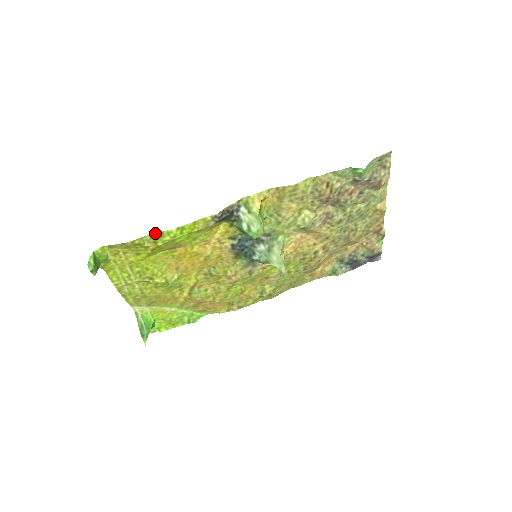
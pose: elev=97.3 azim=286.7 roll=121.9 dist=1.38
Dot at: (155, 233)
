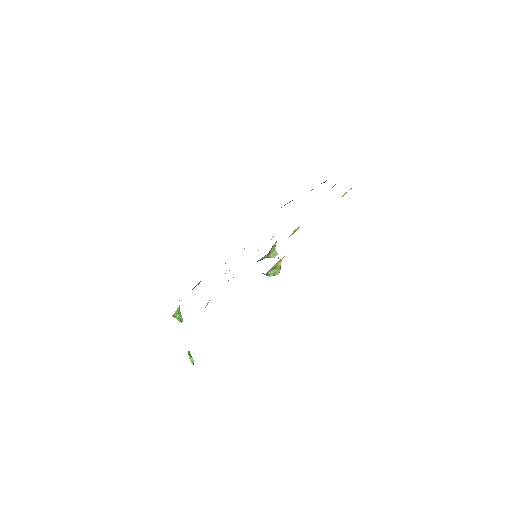
Dot at: occluded
